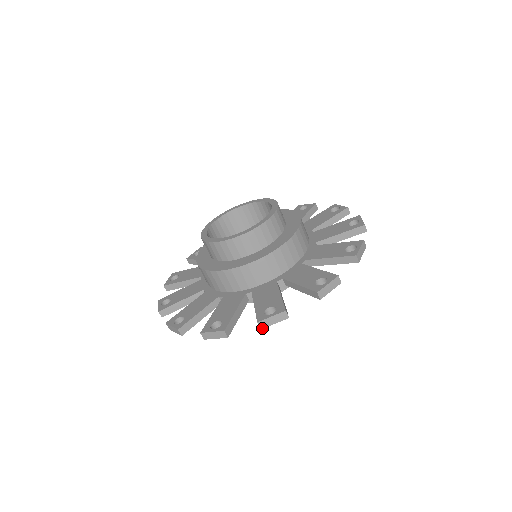
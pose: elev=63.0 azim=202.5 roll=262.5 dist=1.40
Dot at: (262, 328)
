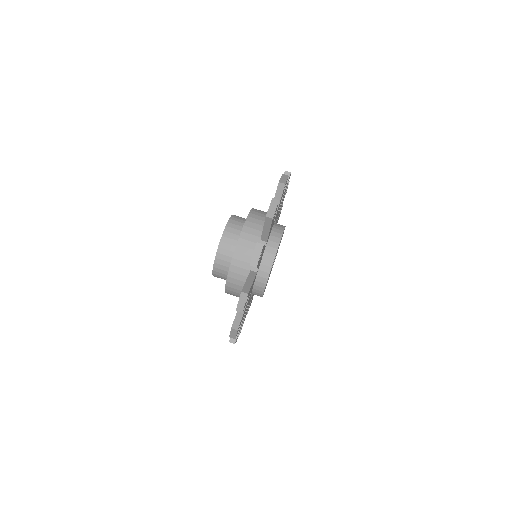
Dot at: (272, 217)
